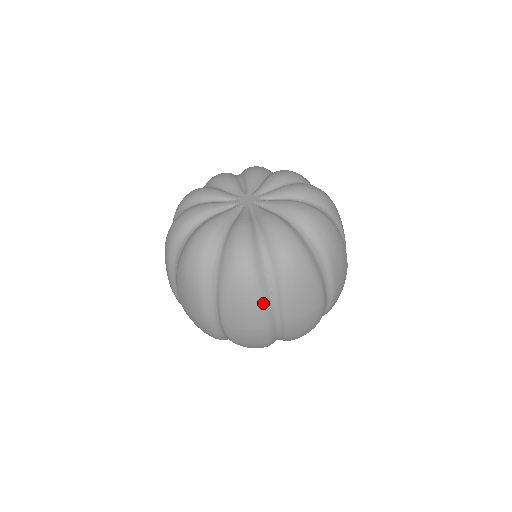
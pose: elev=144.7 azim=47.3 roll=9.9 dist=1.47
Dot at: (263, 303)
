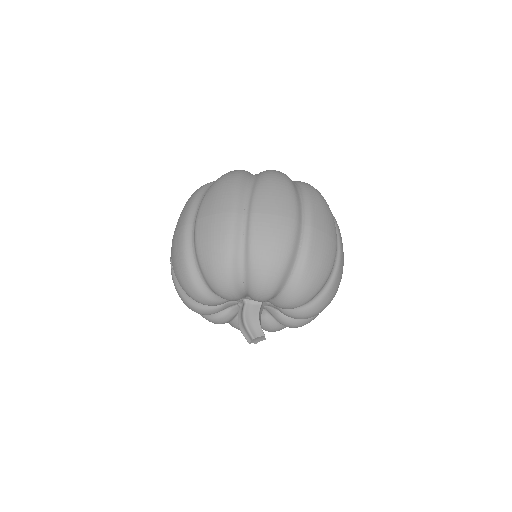
Dot at: (295, 195)
